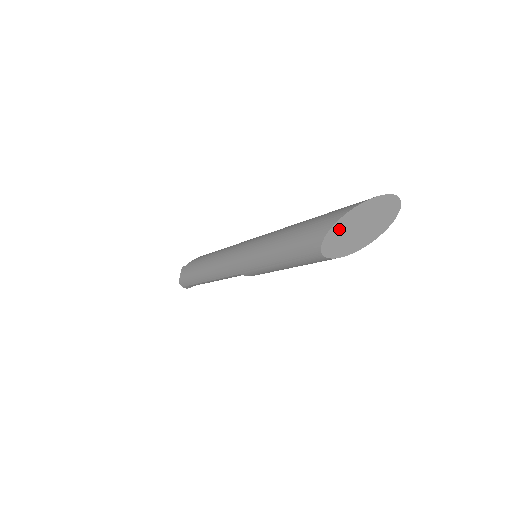
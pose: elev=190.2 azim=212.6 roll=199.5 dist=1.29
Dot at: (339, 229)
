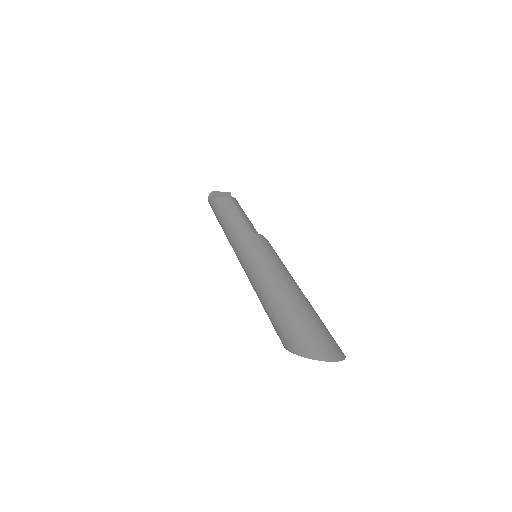
Dot at: occluded
